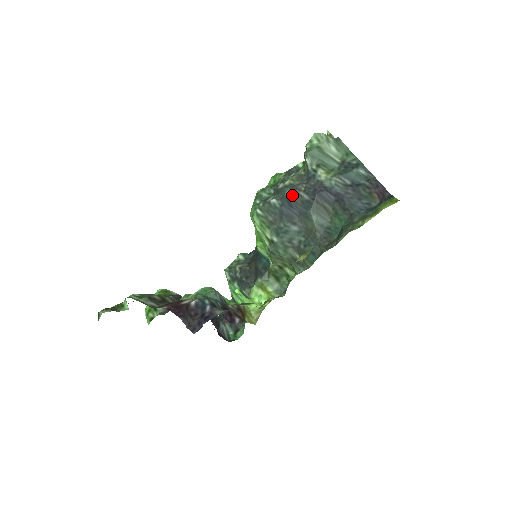
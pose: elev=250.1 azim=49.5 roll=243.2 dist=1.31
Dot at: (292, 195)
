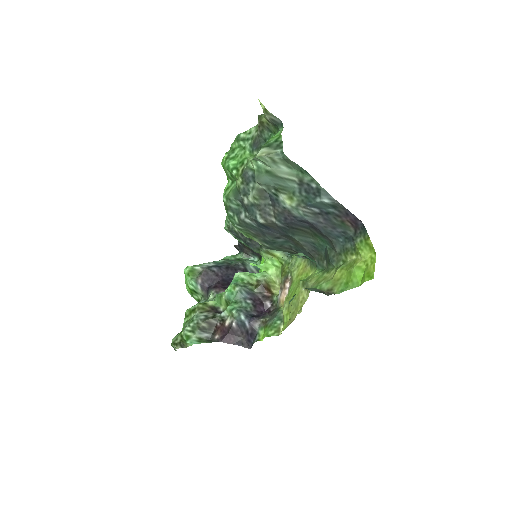
Dot at: (265, 222)
